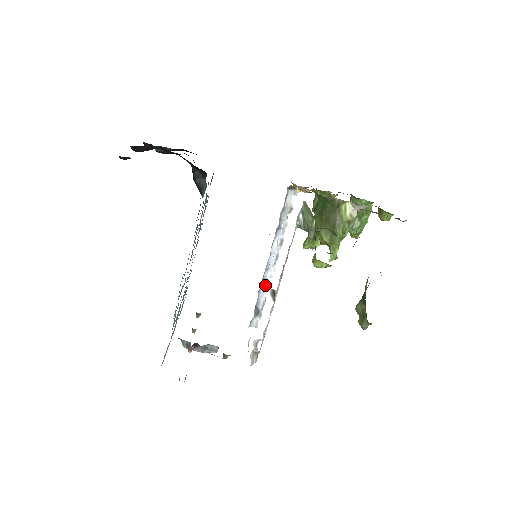
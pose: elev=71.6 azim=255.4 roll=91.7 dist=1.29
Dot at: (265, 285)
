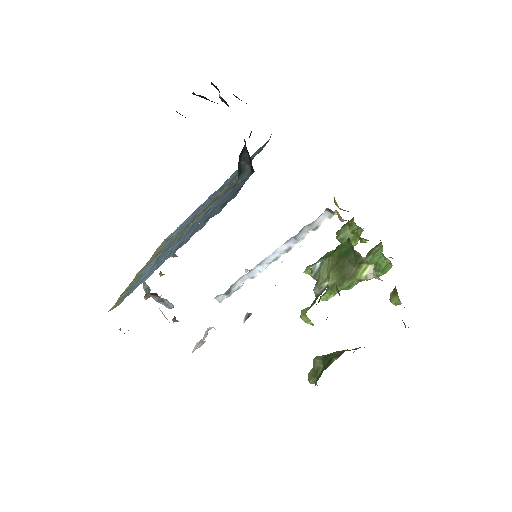
Dot at: (250, 275)
